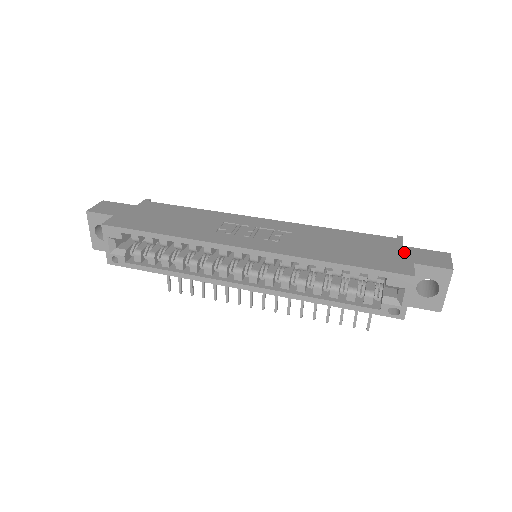
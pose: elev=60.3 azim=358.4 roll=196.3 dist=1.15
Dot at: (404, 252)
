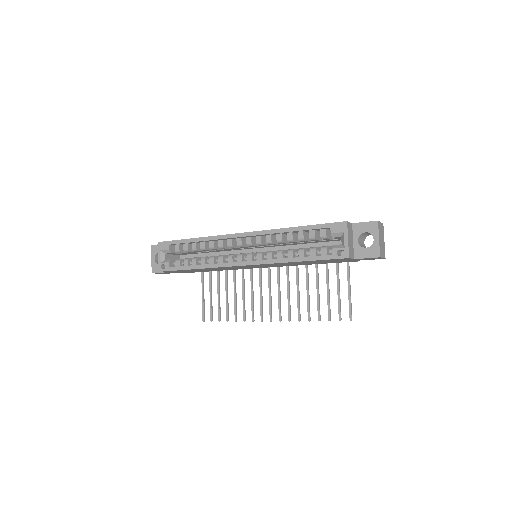
Dot at: occluded
